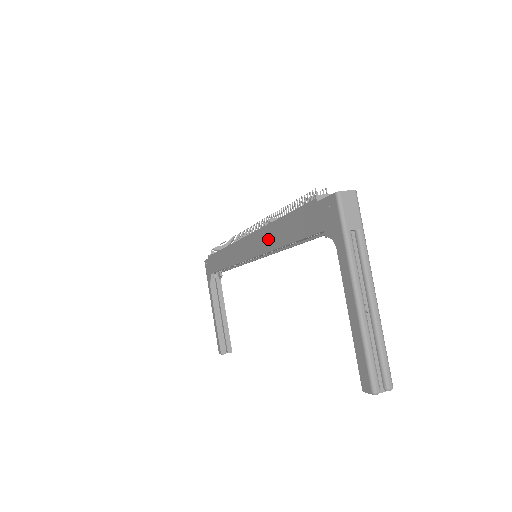
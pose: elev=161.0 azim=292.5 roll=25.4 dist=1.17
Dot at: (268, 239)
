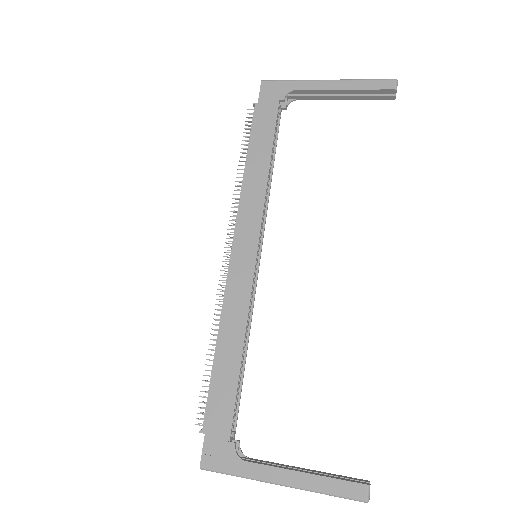
Dot at: (254, 193)
